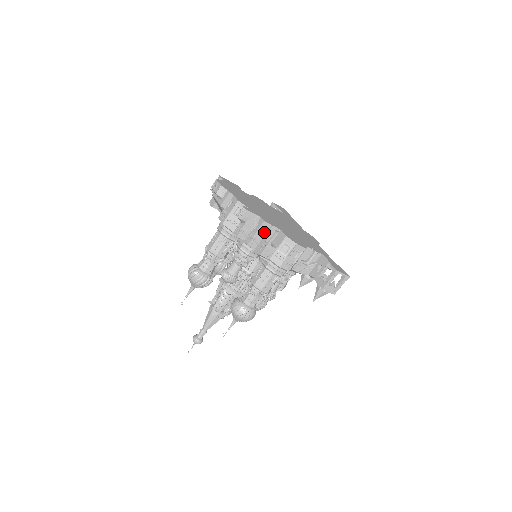
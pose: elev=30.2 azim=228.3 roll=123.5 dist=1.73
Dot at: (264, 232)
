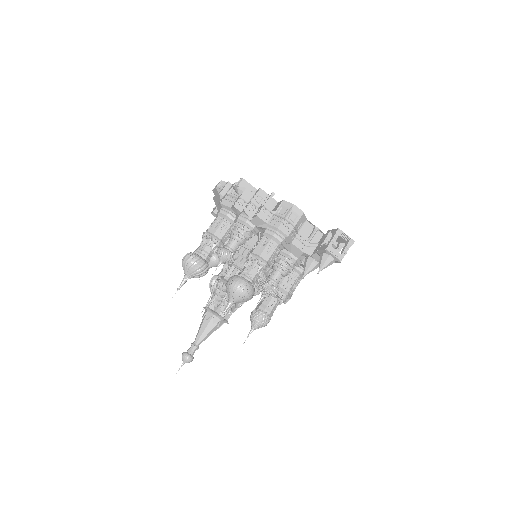
Dot at: (261, 201)
